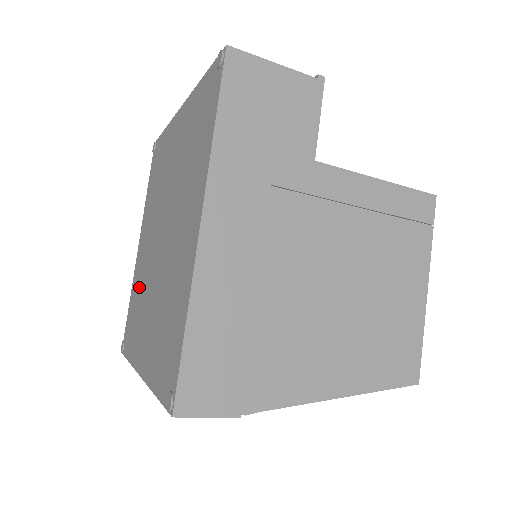
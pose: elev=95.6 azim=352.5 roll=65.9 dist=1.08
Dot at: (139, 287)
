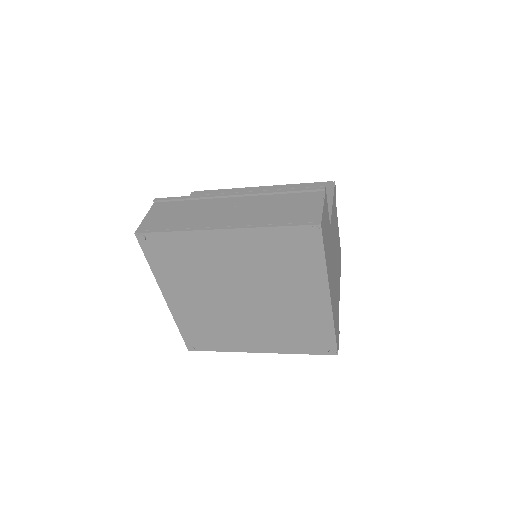
Dot at: (205, 321)
